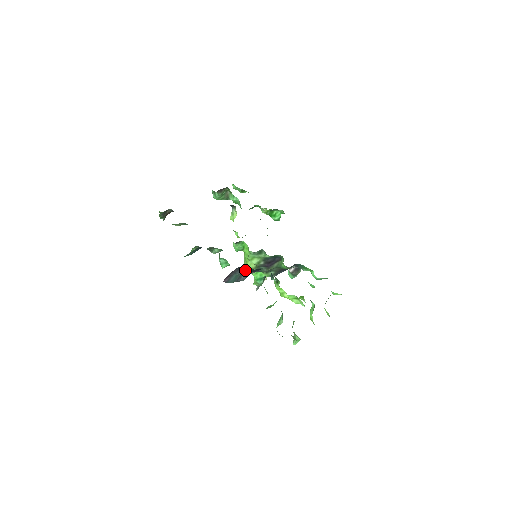
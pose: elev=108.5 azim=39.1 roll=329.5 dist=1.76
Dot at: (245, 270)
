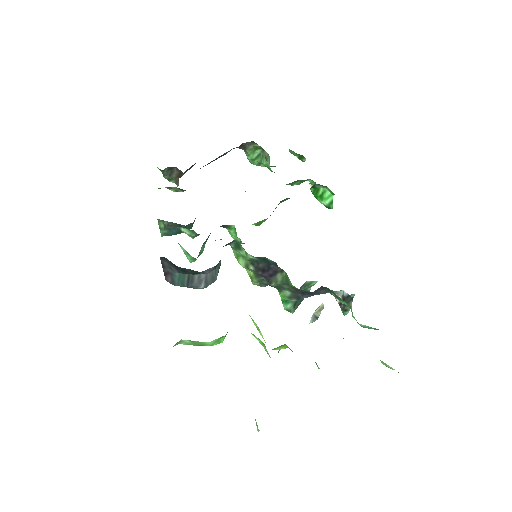
Dot at: occluded
